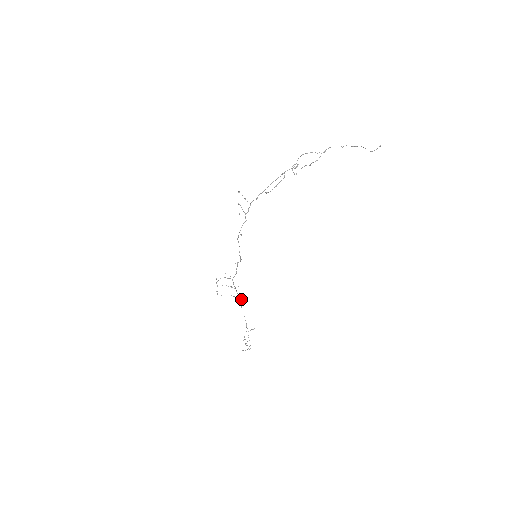
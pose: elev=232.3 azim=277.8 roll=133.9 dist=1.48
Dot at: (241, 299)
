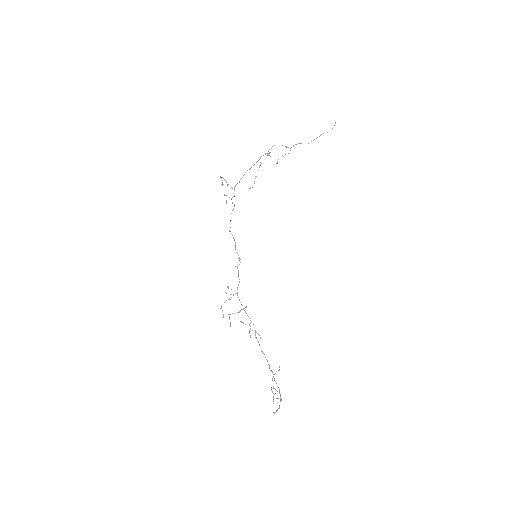
Dot at: occluded
